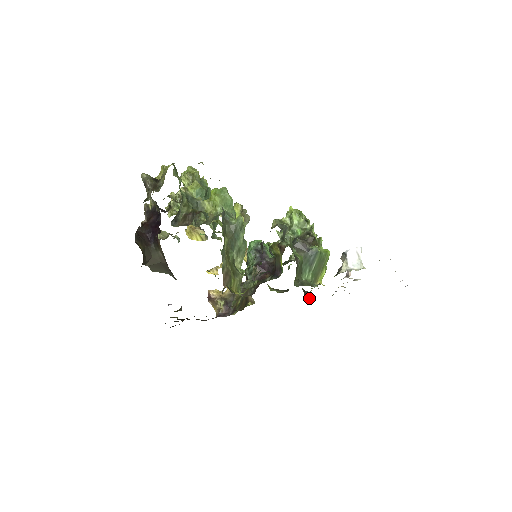
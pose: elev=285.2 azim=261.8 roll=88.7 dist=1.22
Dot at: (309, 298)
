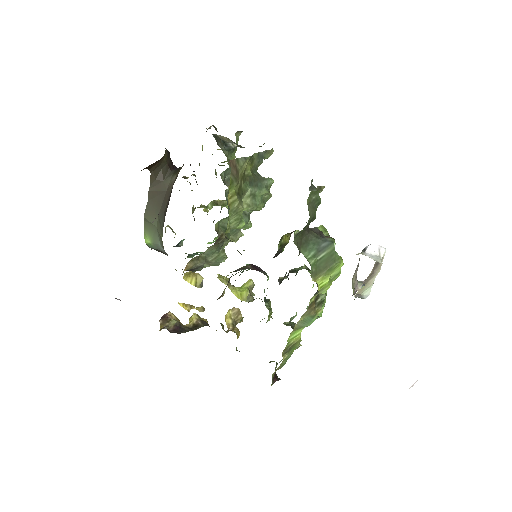
Dot at: (283, 358)
